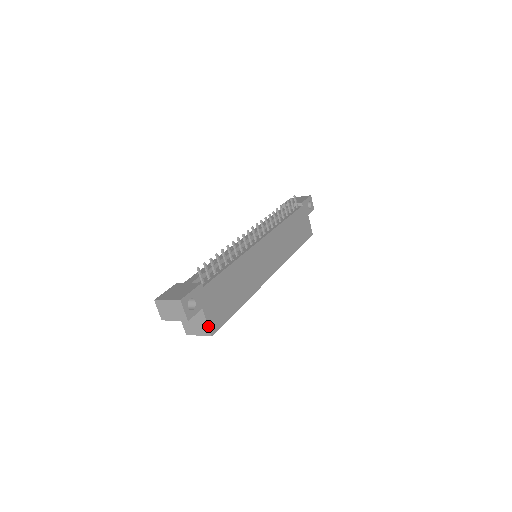
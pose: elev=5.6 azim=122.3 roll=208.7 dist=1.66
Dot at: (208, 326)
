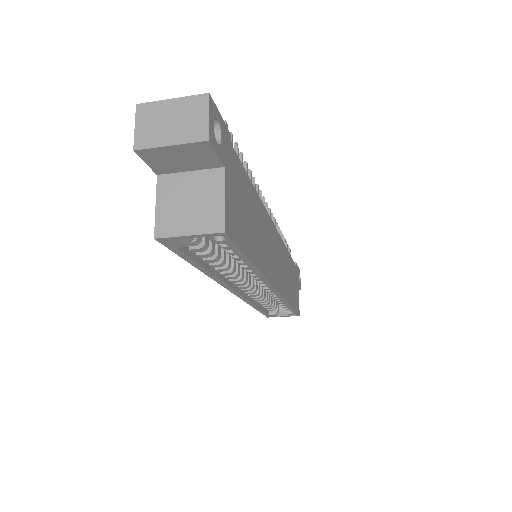
Dot at: (224, 207)
